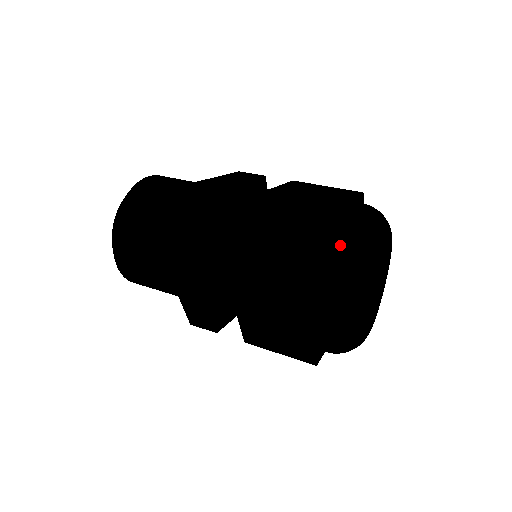
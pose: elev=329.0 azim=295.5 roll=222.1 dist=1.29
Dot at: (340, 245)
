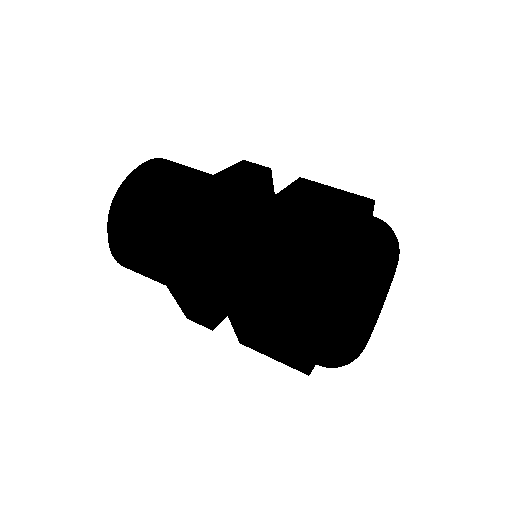
Dot at: (316, 353)
